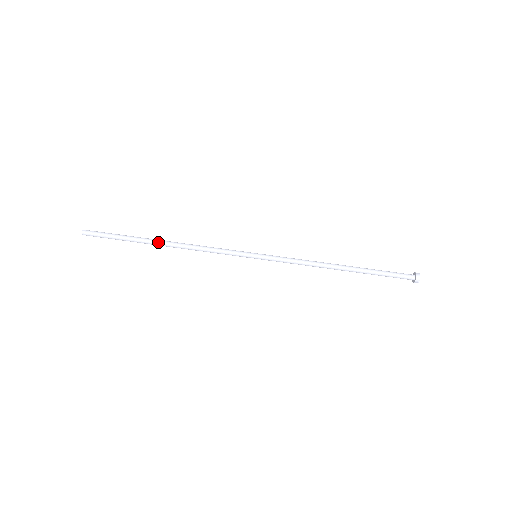
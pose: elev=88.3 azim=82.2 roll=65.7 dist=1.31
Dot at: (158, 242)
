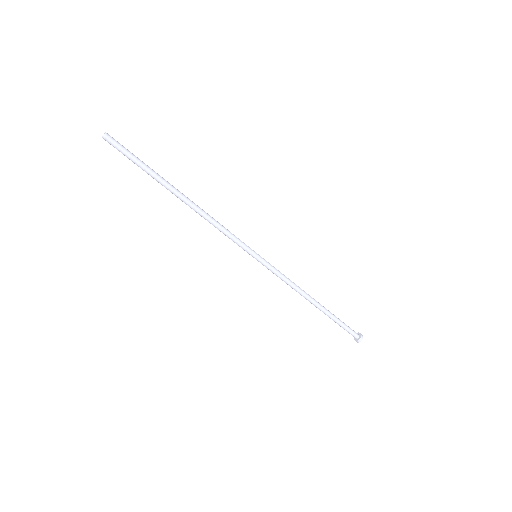
Dot at: occluded
